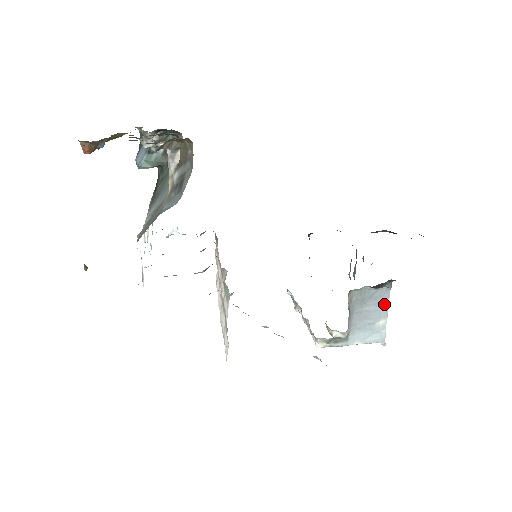
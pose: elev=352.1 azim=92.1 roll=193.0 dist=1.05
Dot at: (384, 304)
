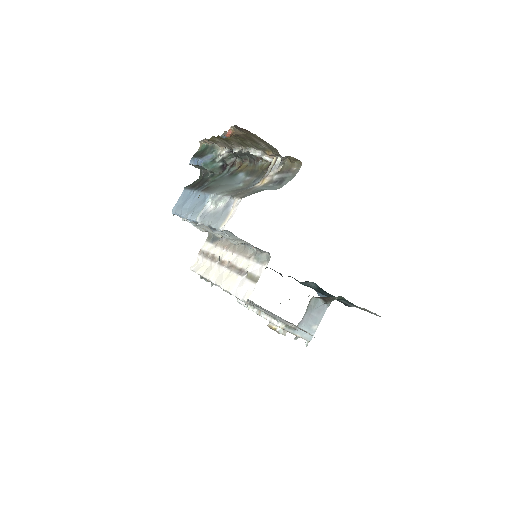
Dot at: (321, 316)
